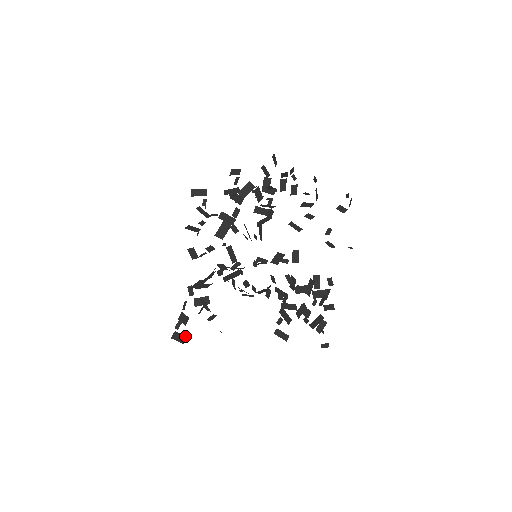
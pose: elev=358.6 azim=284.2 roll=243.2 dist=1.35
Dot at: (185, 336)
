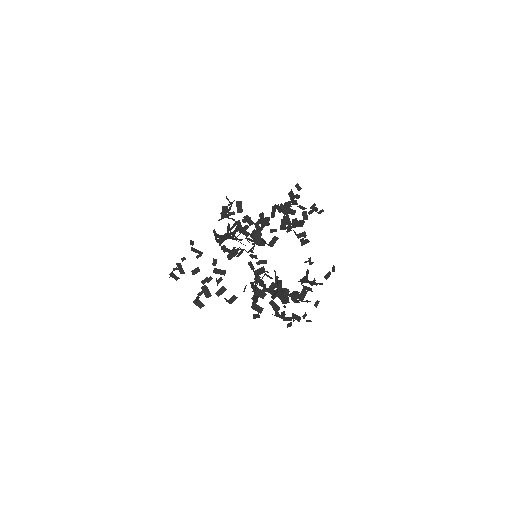
Dot at: occluded
